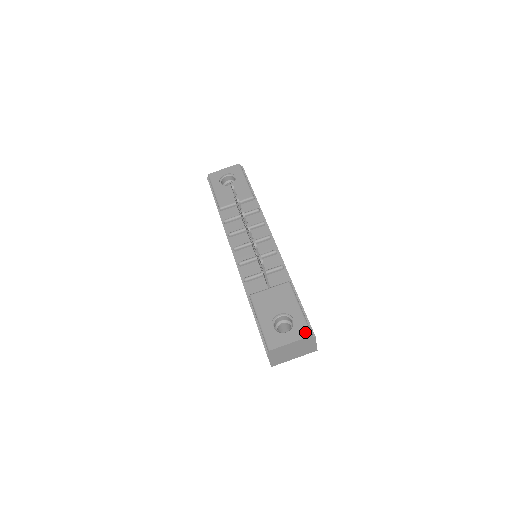
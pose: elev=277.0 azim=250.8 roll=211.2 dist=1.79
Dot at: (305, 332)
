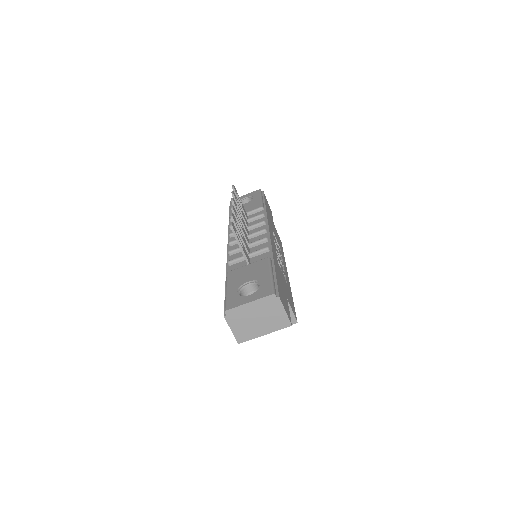
Dot at: (267, 292)
